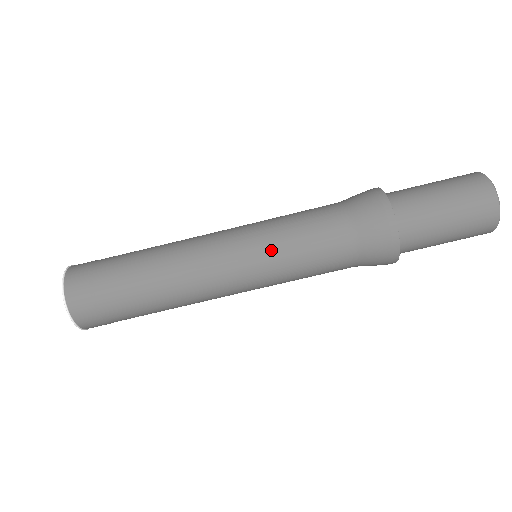
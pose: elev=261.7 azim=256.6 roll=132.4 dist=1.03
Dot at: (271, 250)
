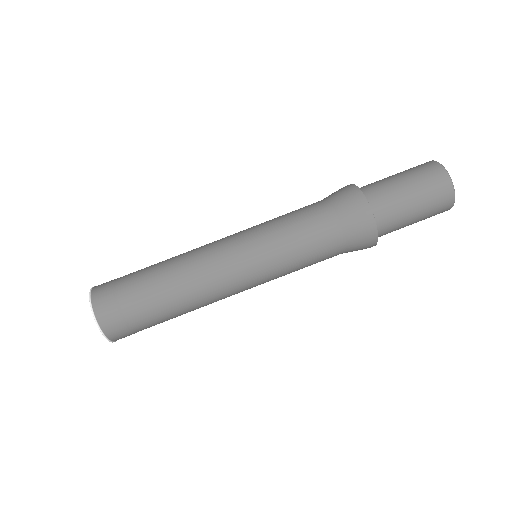
Dot at: (263, 231)
